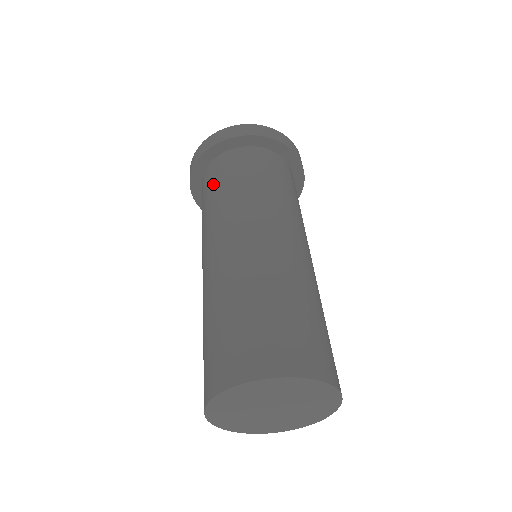
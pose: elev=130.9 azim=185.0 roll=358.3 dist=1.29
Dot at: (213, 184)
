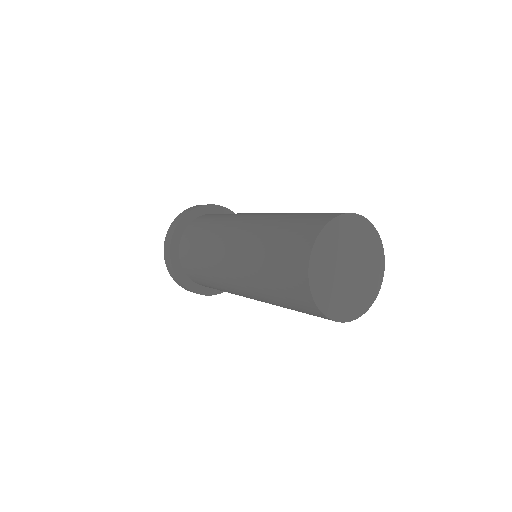
Dot at: (205, 222)
